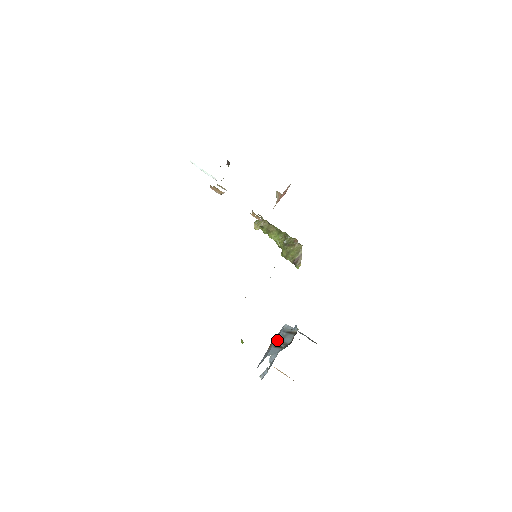
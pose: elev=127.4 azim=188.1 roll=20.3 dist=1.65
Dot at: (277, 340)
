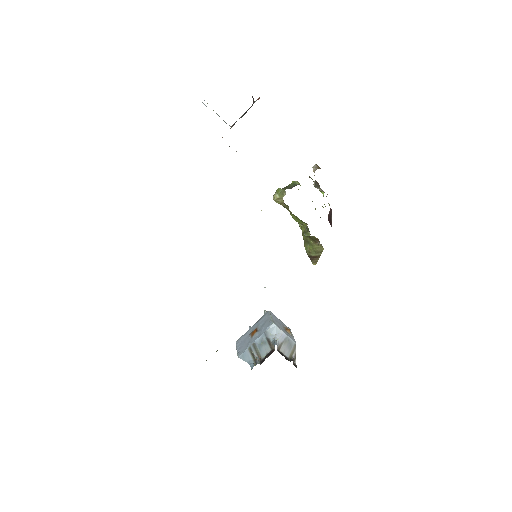
Dot at: (255, 343)
